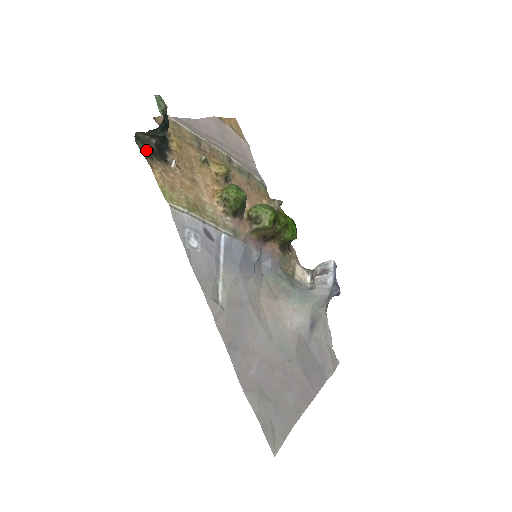
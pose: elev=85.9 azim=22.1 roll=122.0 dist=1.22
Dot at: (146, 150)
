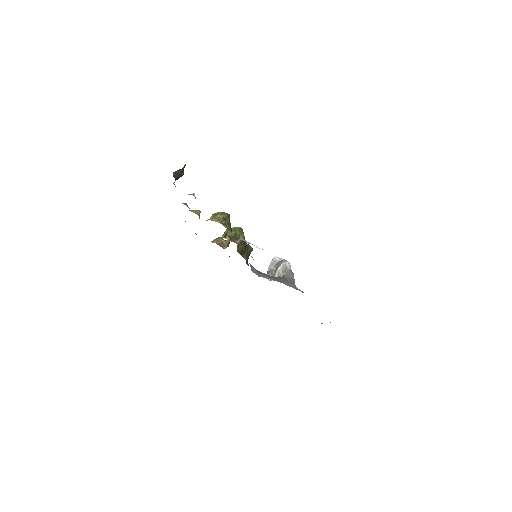
Dot at: occluded
